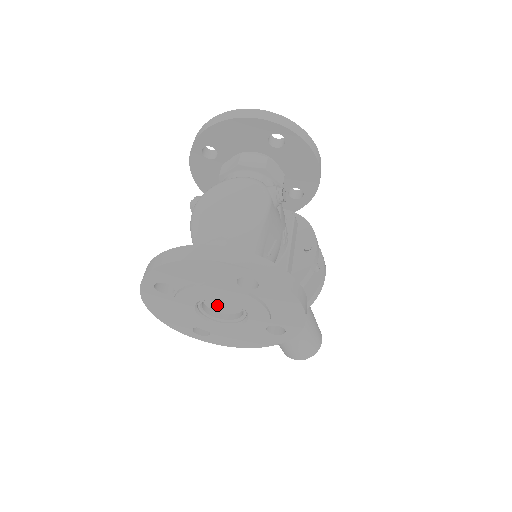
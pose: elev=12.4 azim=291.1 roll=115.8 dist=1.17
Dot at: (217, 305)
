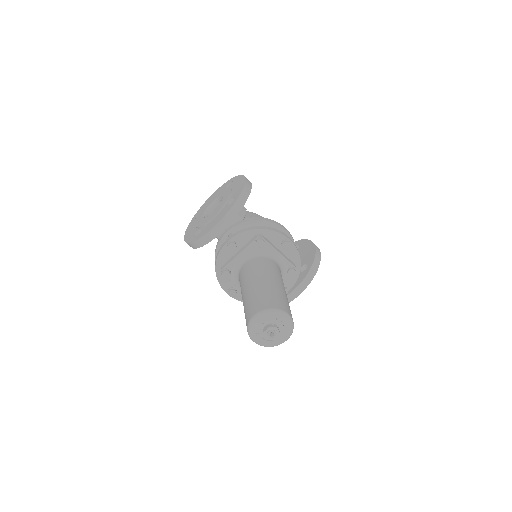
Dot at: occluded
